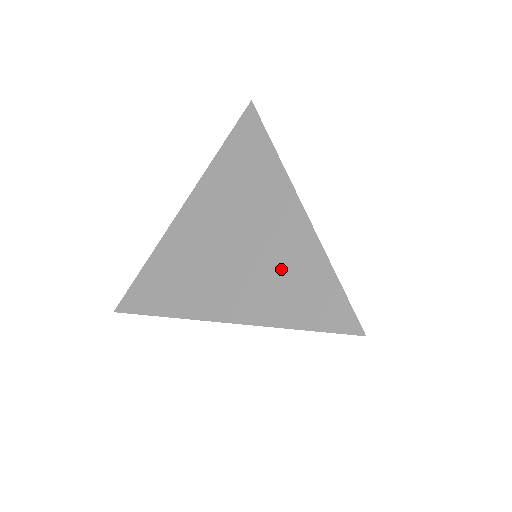
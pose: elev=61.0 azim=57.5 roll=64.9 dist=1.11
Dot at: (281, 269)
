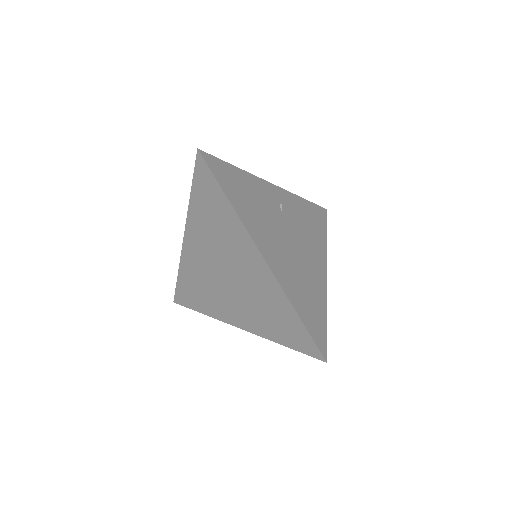
Dot at: (263, 304)
